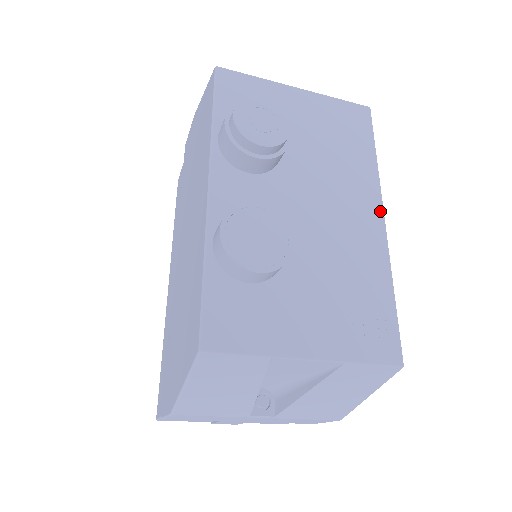
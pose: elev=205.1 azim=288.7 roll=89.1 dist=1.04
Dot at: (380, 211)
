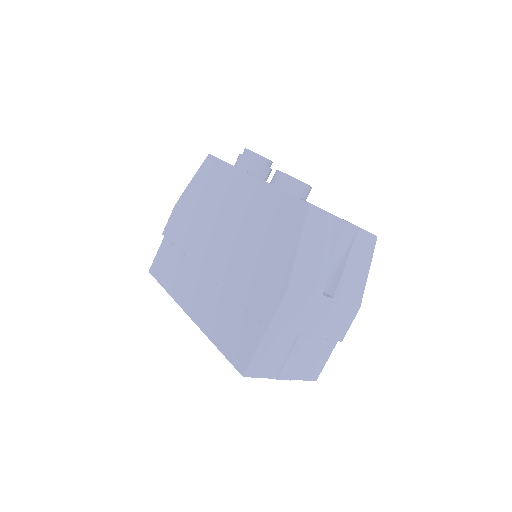
Dot at: occluded
